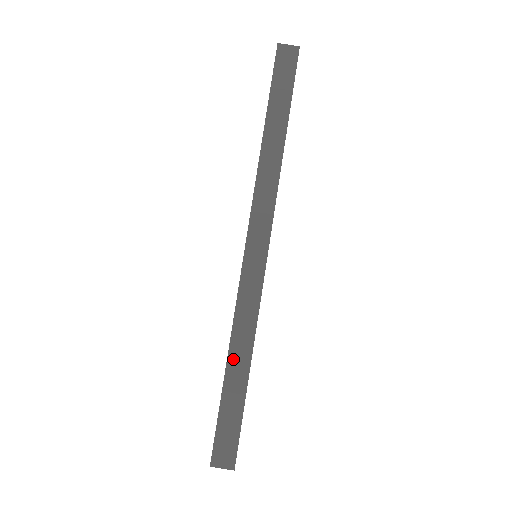
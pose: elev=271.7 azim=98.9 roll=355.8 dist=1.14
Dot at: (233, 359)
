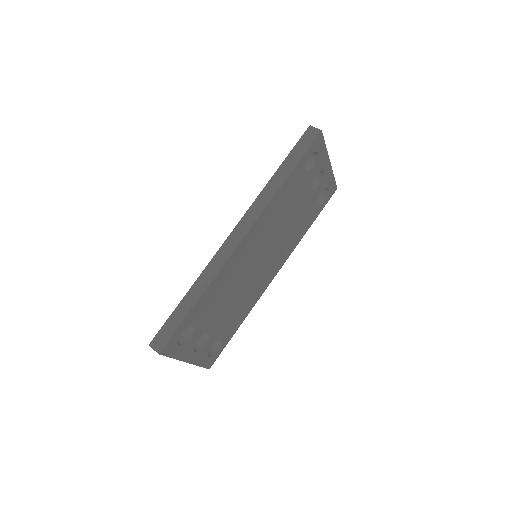
Dot at: (192, 292)
